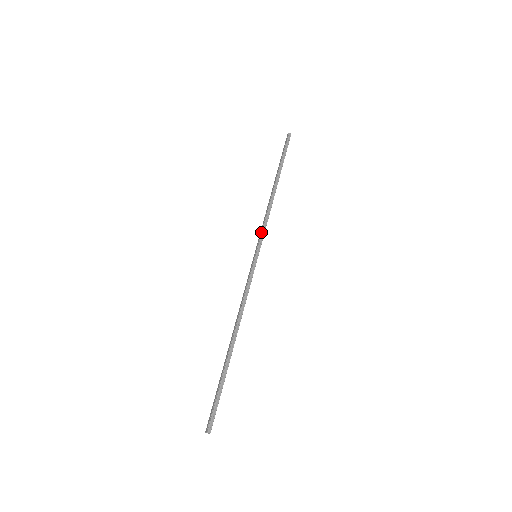
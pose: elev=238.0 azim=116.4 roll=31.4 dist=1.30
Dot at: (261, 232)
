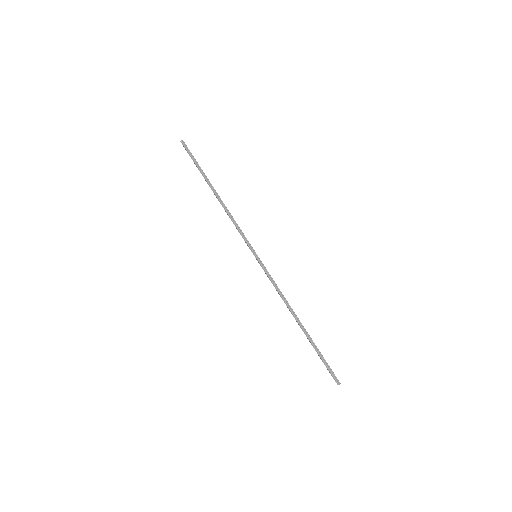
Dot at: (242, 237)
